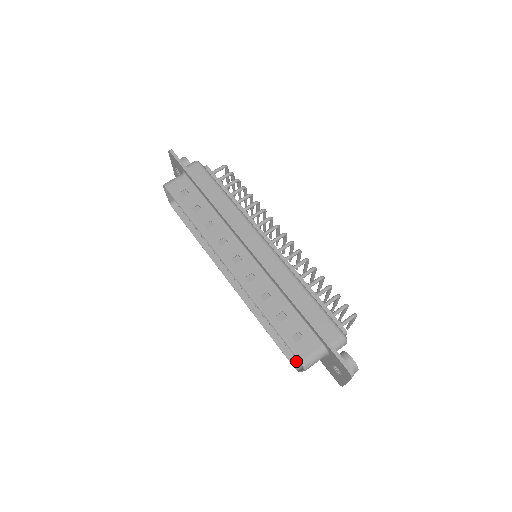
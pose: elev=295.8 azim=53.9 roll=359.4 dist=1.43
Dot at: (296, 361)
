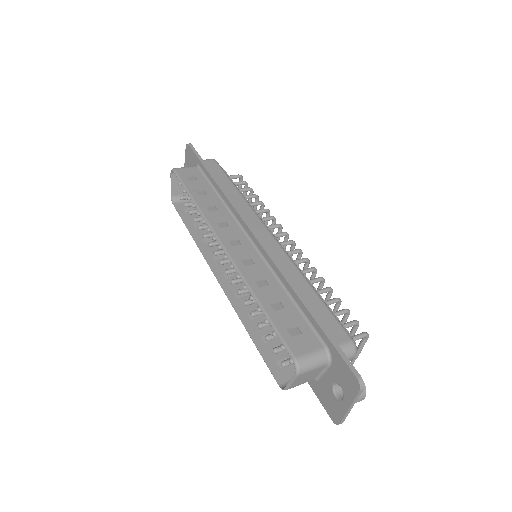
Dot at: (282, 378)
